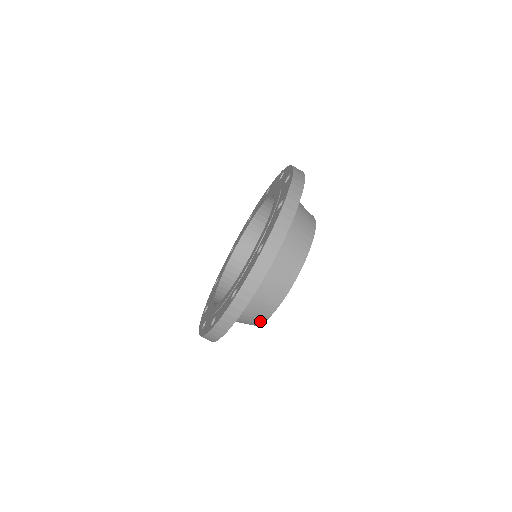
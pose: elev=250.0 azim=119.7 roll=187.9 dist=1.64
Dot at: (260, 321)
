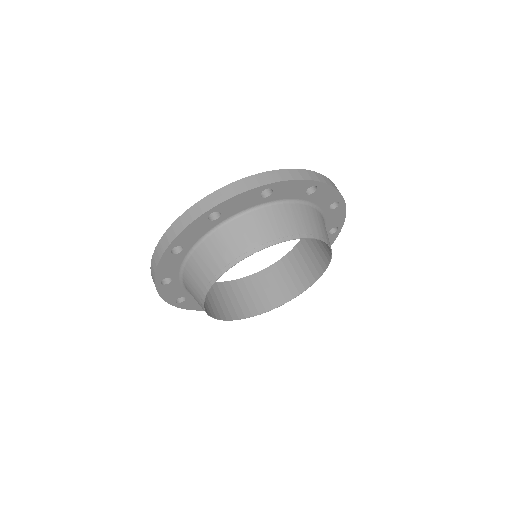
Dot at: (211, 279)
